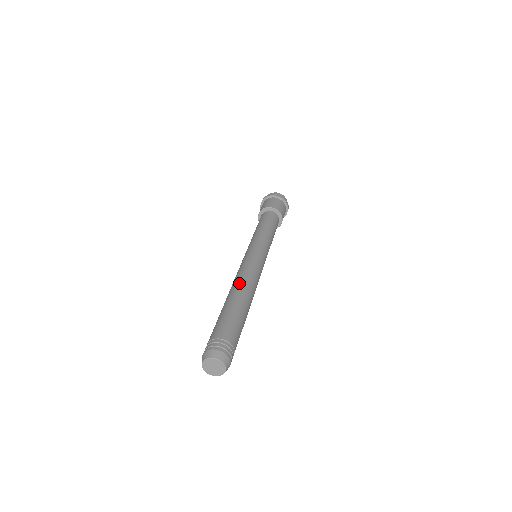
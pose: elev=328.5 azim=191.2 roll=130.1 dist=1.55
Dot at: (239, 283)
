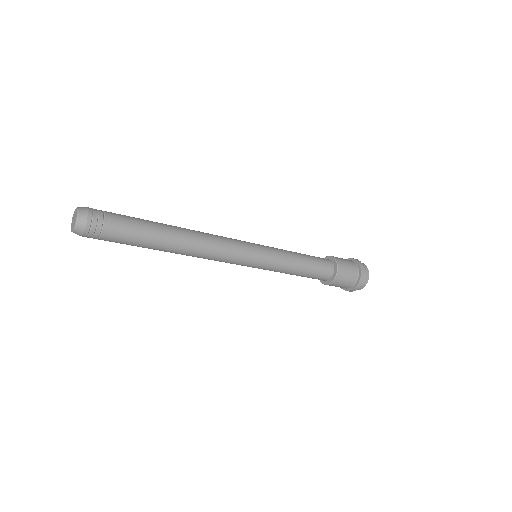
Dot at: occluded
